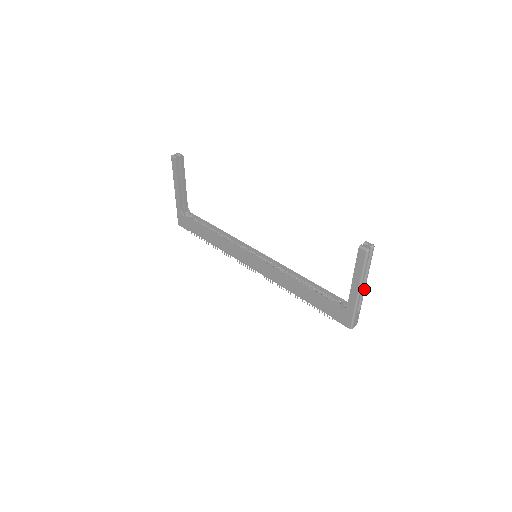
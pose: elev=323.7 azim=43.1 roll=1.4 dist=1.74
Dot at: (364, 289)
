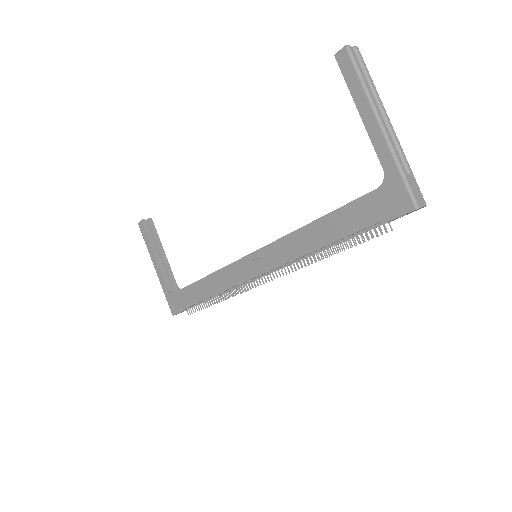
Dot at: (390, 126)
